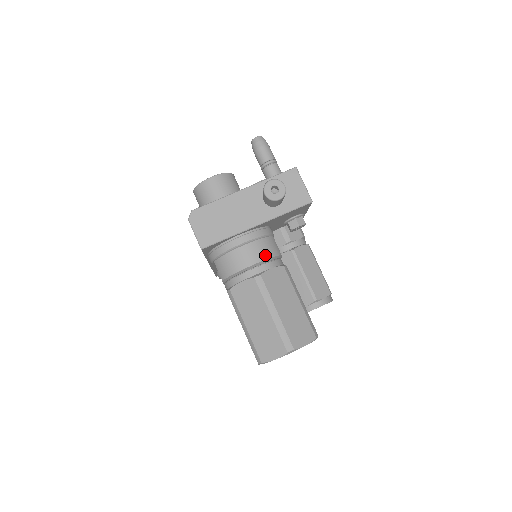
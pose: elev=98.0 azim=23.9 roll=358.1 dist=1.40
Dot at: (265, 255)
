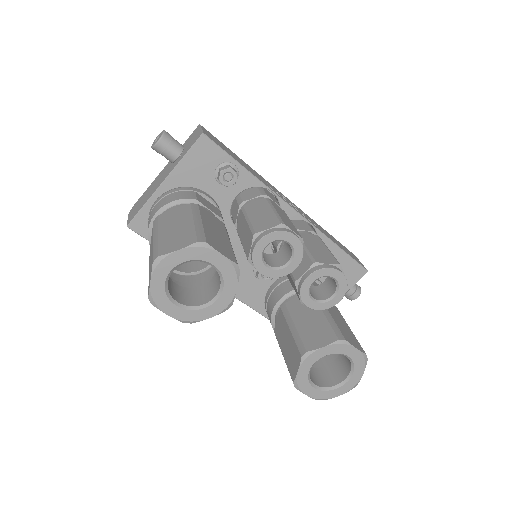
Dot at: (169, 201)
